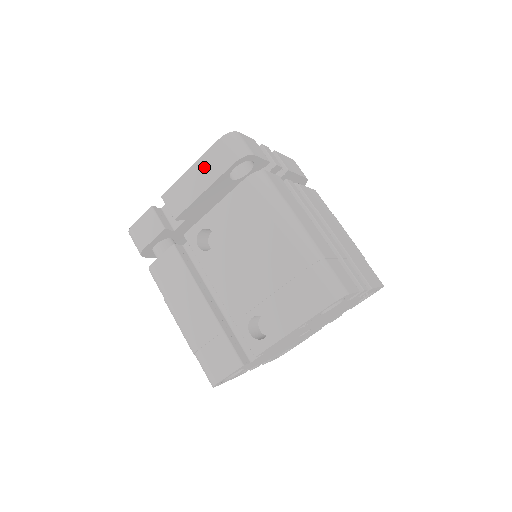
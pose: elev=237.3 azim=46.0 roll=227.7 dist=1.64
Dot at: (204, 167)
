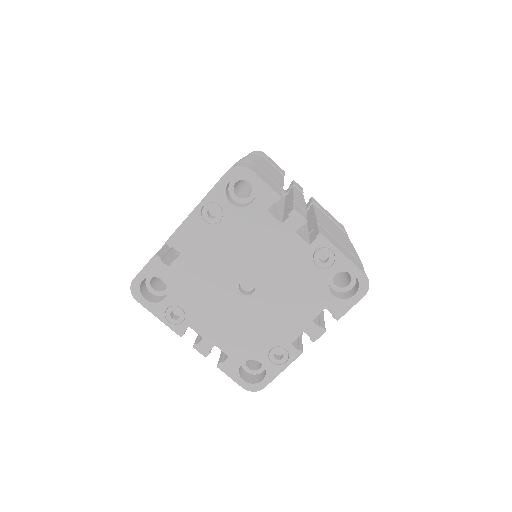
Dot at: occluded
